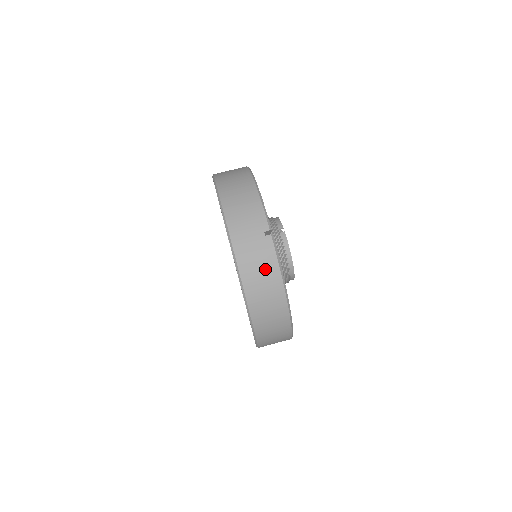
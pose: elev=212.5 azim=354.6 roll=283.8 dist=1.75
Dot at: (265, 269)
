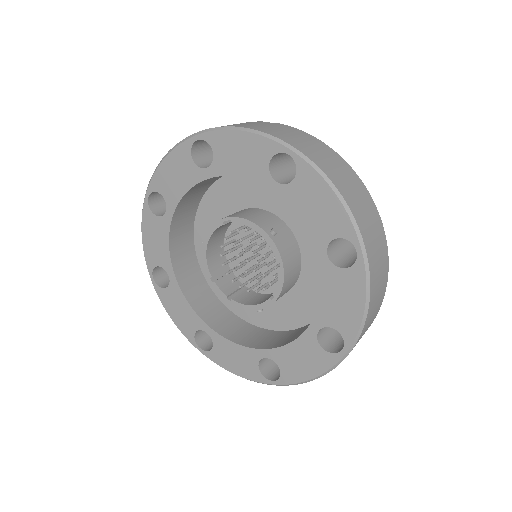
Dot at: (301, 137)
